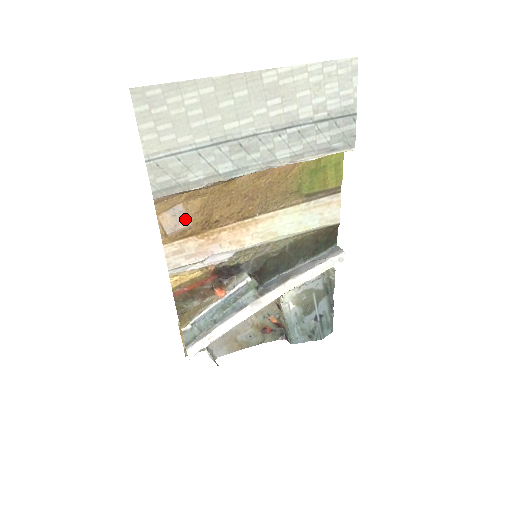
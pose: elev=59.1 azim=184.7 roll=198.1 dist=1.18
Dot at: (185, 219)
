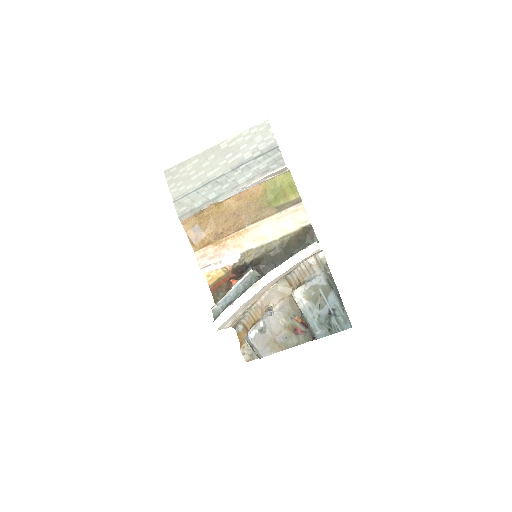
Dot at: (201, 232)
